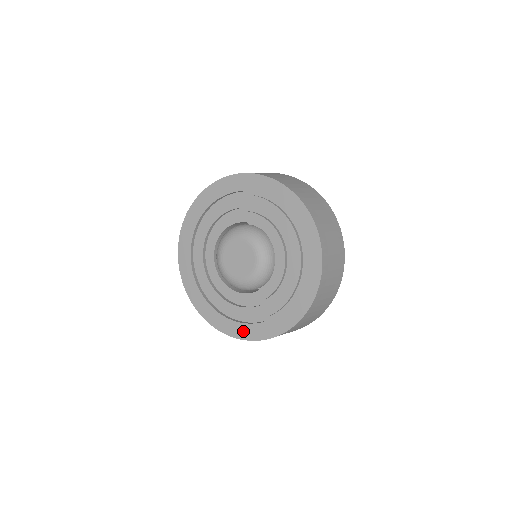
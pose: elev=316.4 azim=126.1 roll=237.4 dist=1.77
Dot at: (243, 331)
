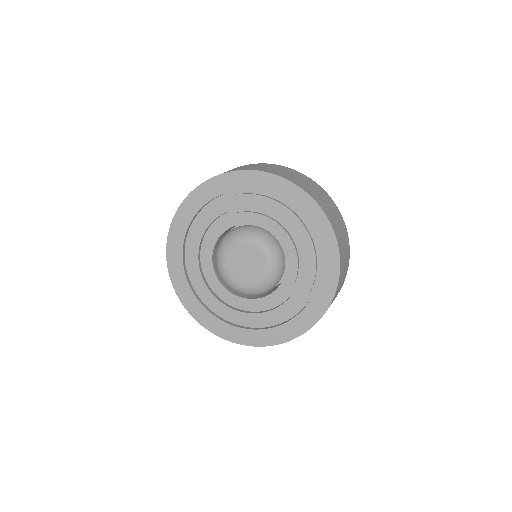
Dot at: (270, 337)
